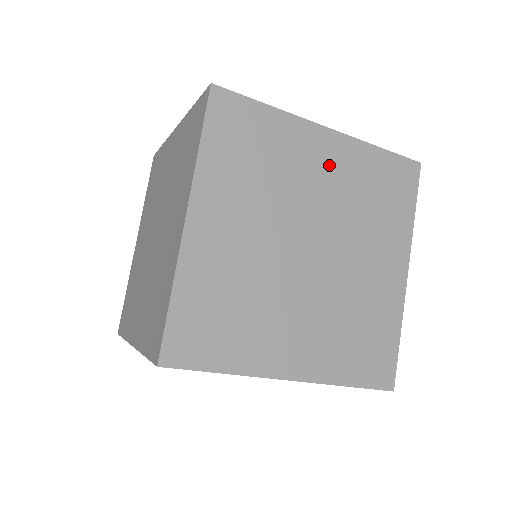
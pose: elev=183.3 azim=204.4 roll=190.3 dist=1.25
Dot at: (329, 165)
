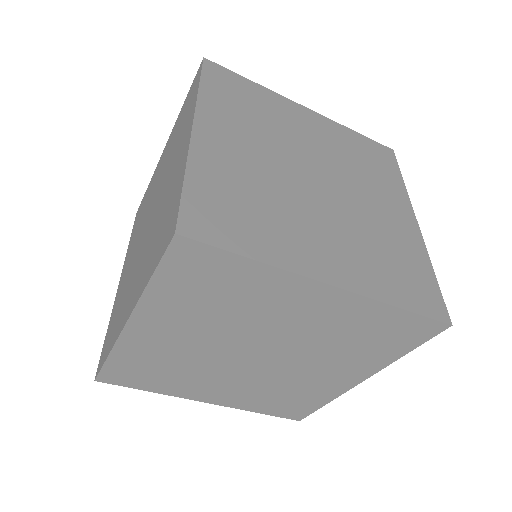
Dot at: (315, 129)
